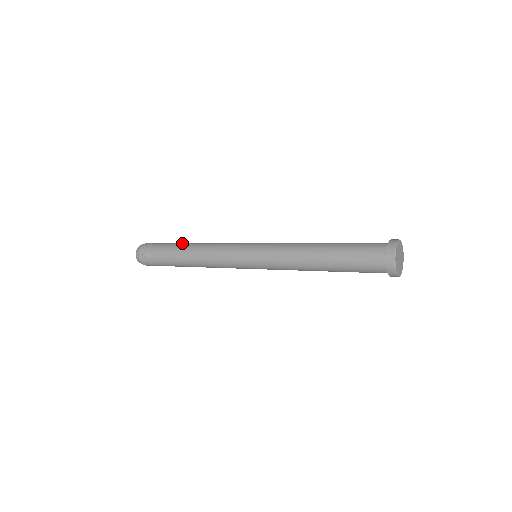
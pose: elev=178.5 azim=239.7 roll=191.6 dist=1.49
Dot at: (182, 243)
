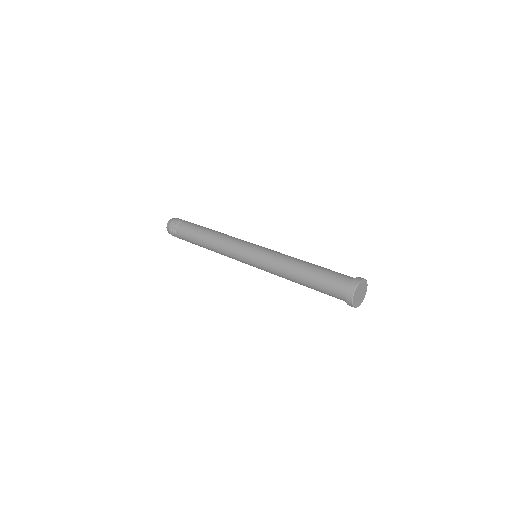
Dot at: (203, 227)
